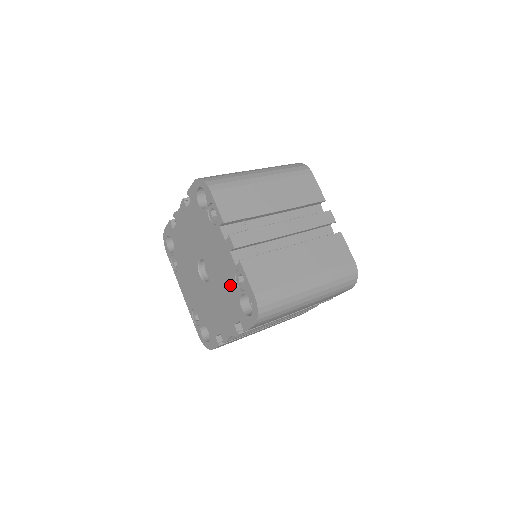
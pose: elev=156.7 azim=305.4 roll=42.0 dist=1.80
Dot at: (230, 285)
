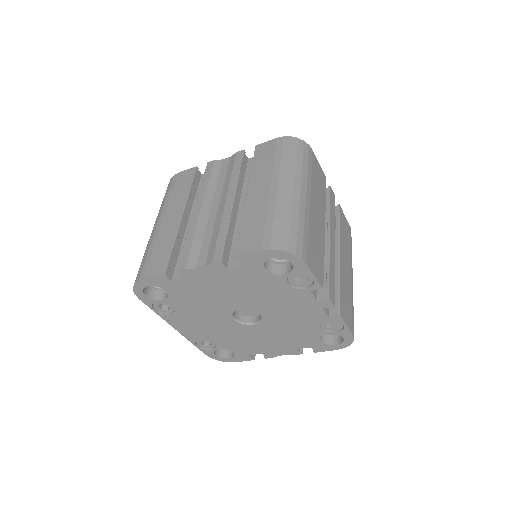
Dot at: (307, 328)
